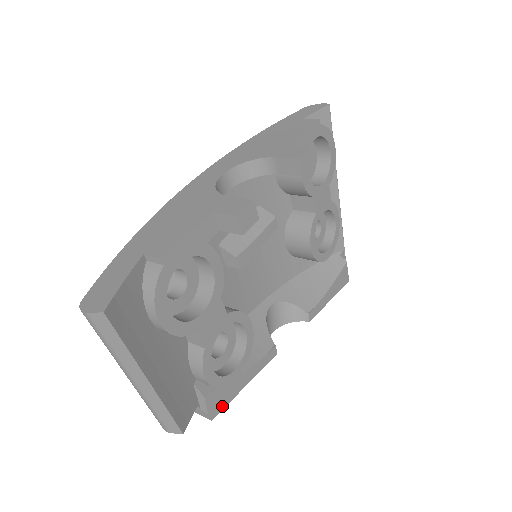
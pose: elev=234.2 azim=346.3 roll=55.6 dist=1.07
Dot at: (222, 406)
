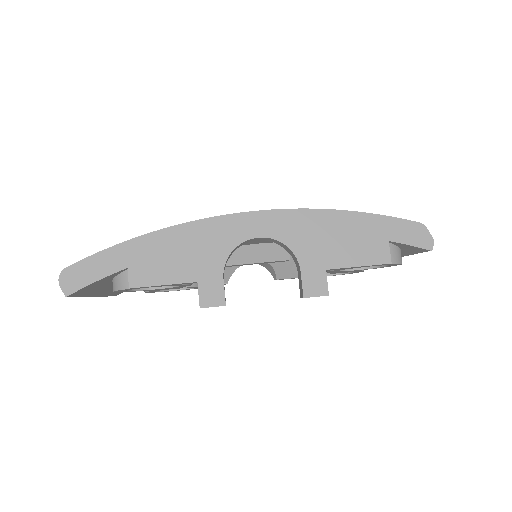
Dot at: occluded
